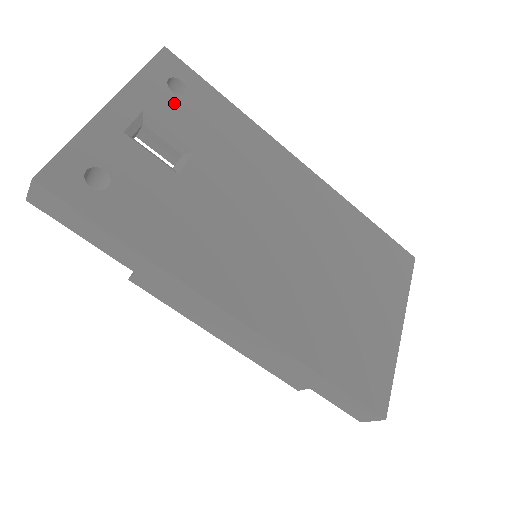
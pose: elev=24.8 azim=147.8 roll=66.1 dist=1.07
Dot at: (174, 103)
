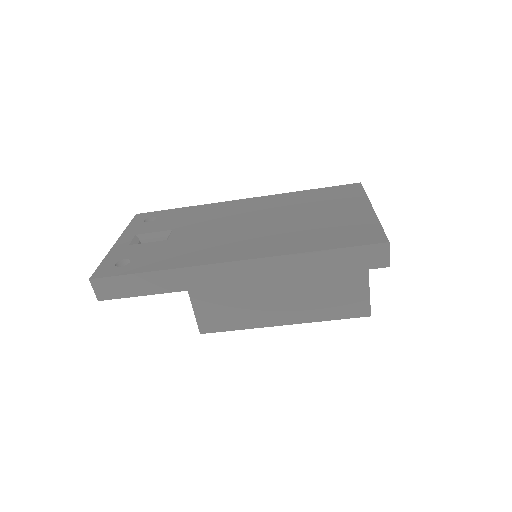
Dot at: (152, 224)
